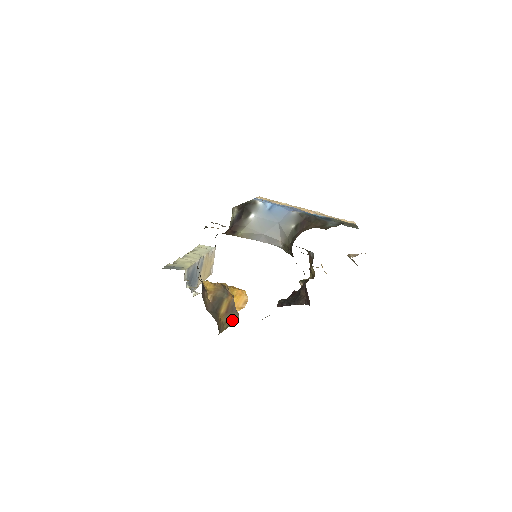
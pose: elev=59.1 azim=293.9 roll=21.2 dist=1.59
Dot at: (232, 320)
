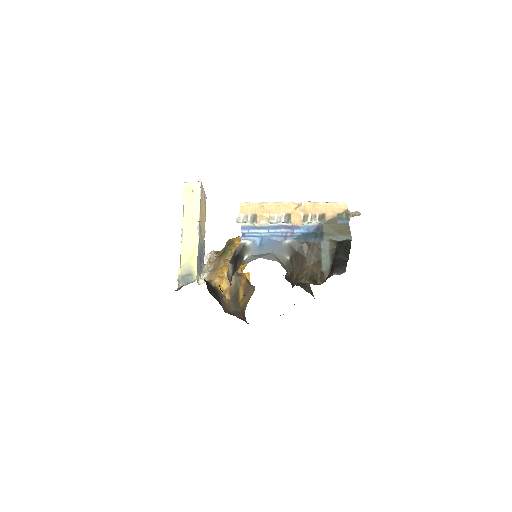
Dot at: (250, 295)
